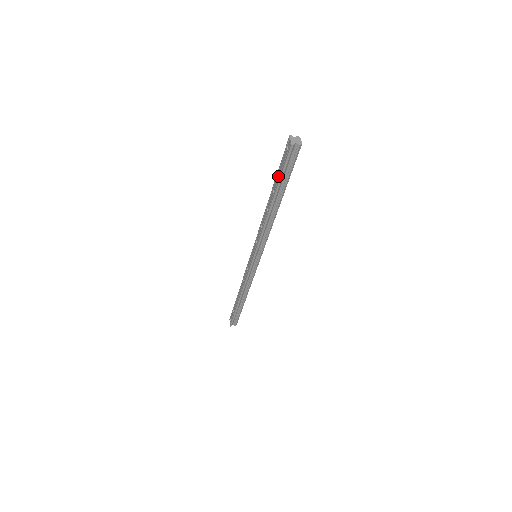
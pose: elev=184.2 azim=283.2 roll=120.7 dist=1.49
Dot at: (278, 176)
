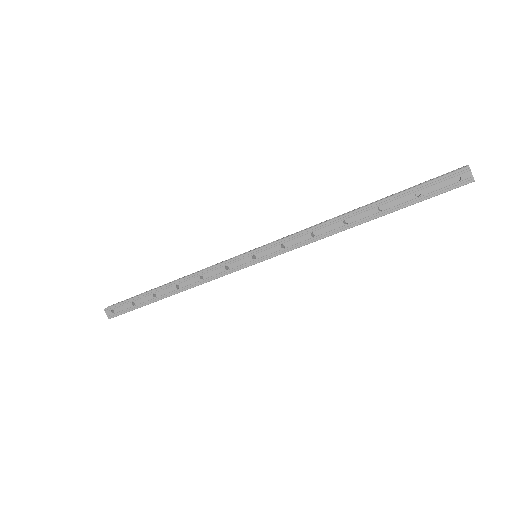
Dot at: (409, 198)
